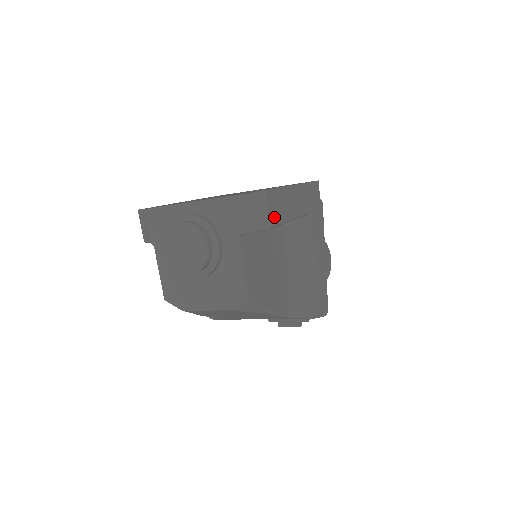
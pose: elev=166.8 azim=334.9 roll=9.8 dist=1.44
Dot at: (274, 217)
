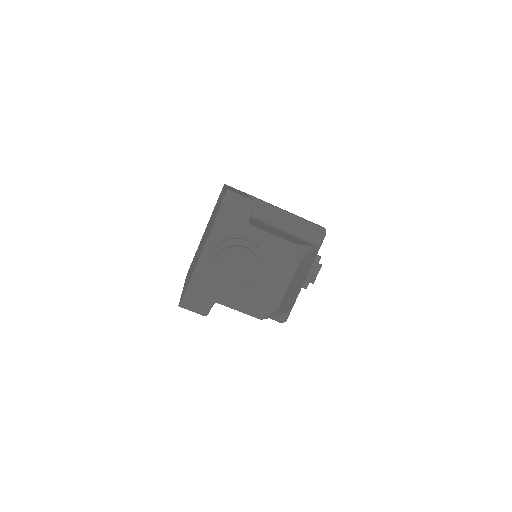
Dot at: occluded
